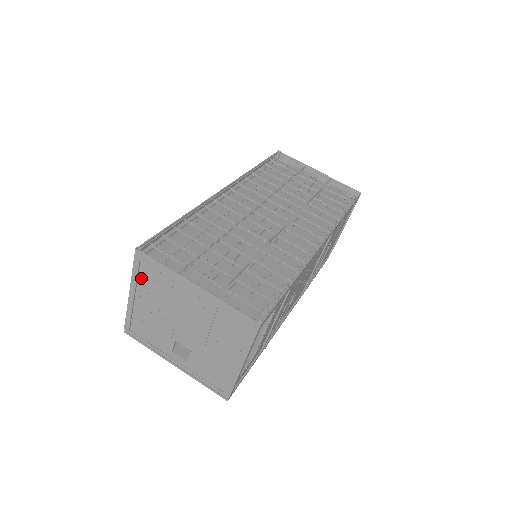
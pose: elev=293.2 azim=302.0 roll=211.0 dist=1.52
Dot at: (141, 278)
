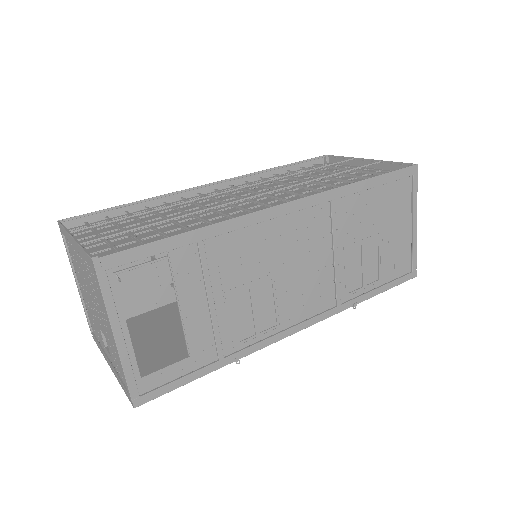
Dot at: (71, 256)
